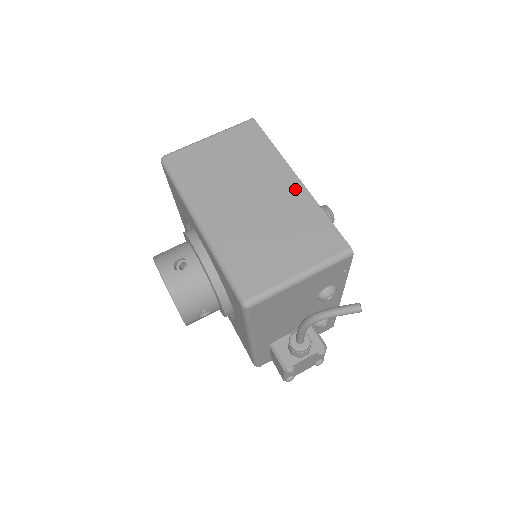
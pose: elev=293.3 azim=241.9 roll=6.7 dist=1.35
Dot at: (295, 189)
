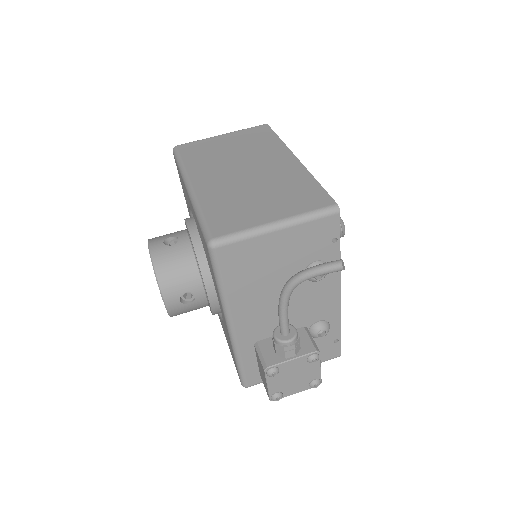
Dot at: (291, 164)
